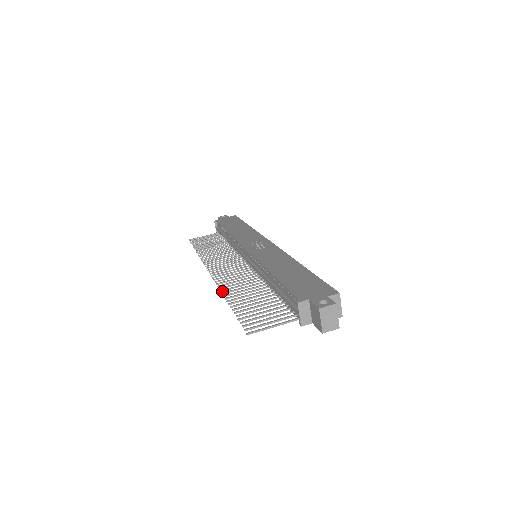
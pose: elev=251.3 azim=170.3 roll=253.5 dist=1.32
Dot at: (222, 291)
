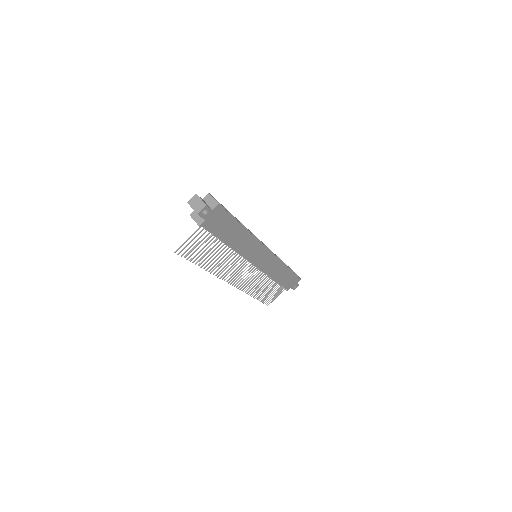
Dot at: occluded
